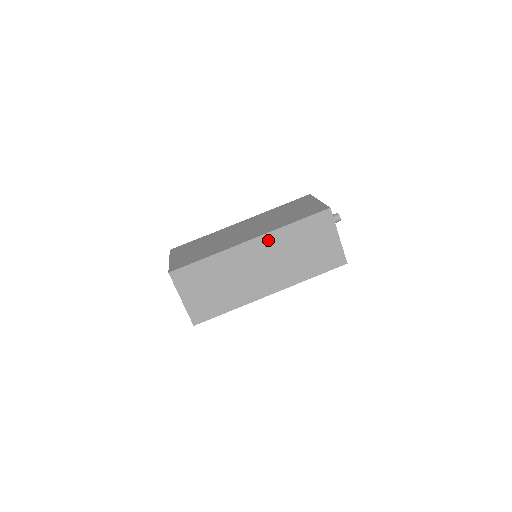
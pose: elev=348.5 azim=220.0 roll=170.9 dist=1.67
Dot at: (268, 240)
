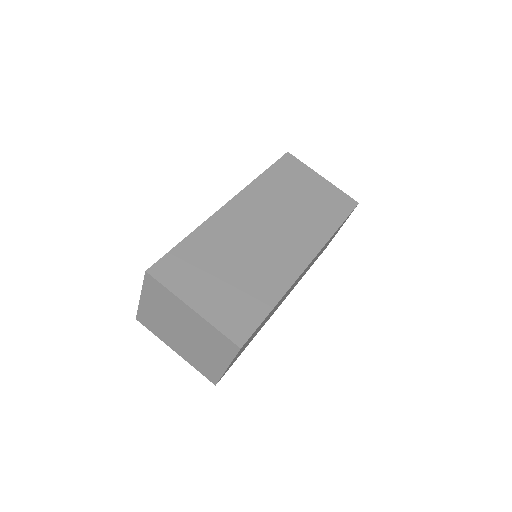
Dot at: occluded
